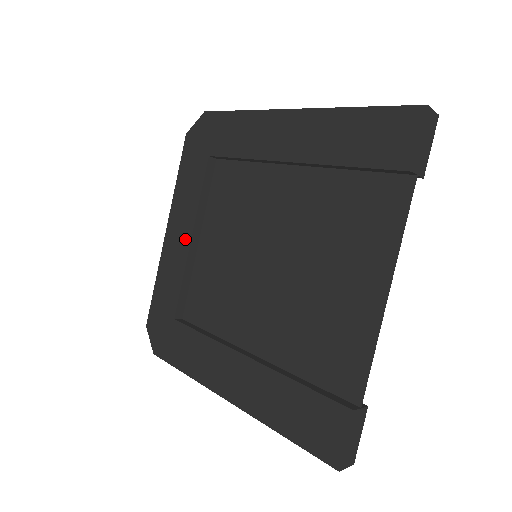
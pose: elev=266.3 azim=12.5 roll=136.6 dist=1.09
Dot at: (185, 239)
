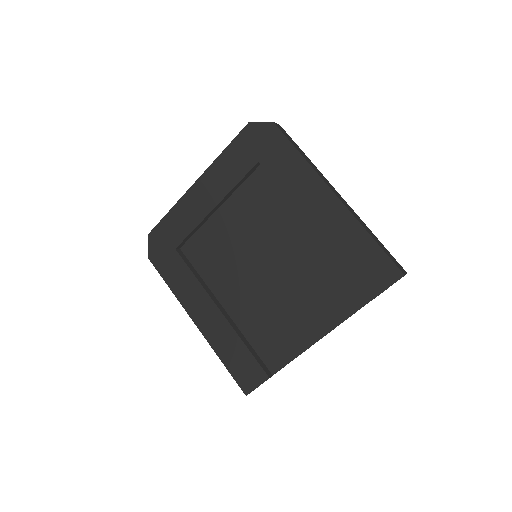
Dot at: (209, 204)
